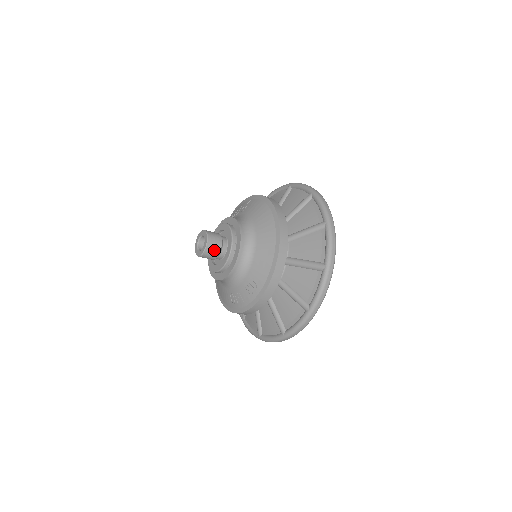
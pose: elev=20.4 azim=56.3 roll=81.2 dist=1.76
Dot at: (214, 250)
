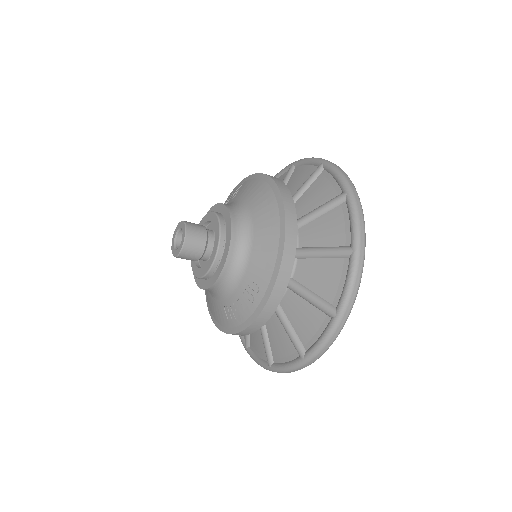
Dot at: (196, 245)
